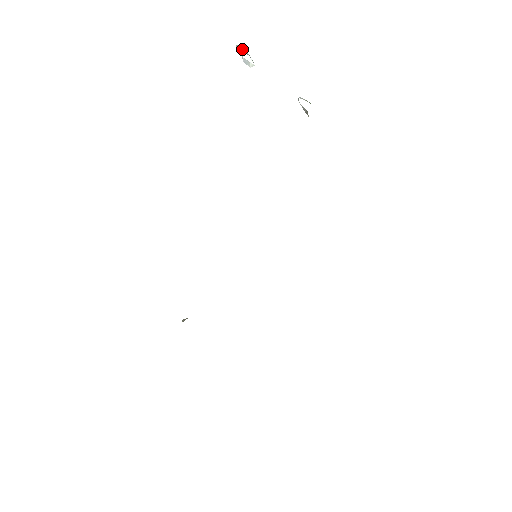
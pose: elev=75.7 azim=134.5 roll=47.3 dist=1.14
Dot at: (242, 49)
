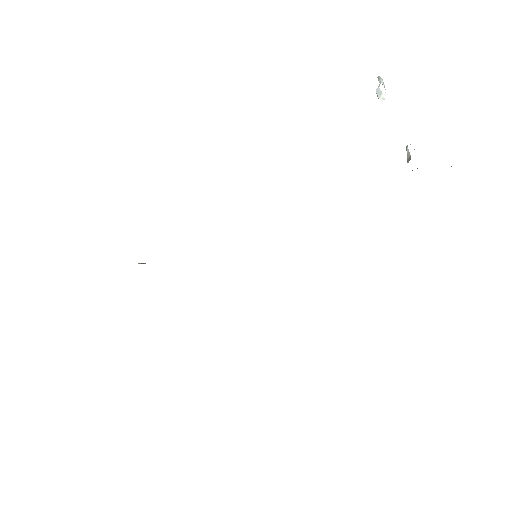
Dot at: (382, 81)
